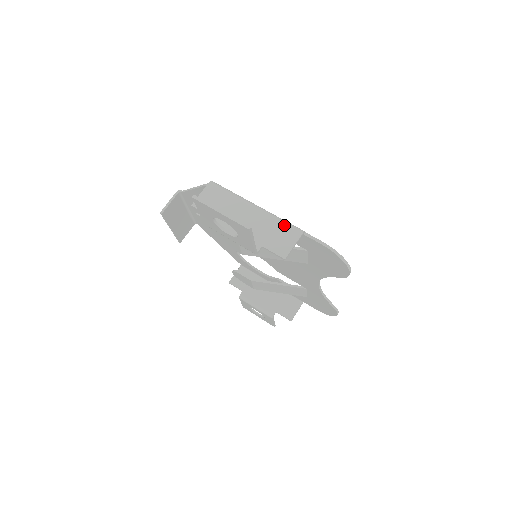
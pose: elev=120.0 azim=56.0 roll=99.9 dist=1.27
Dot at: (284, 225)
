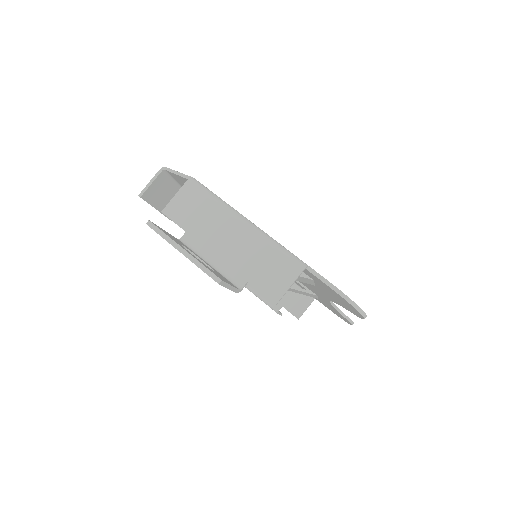
Dot at: (280, 254)
